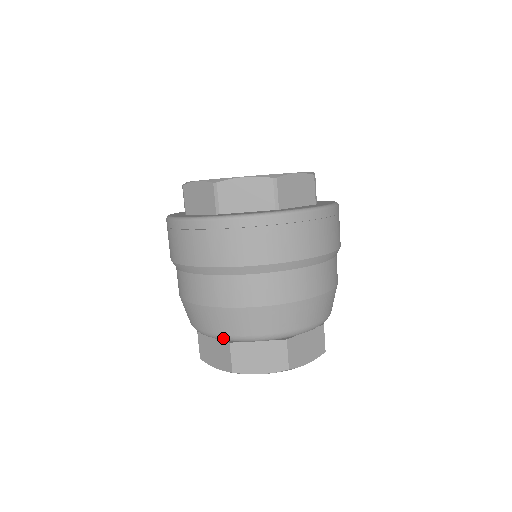
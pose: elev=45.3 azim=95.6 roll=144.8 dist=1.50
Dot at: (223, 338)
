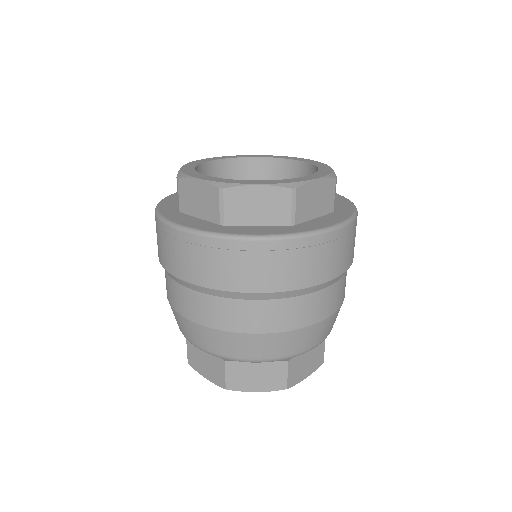
Dot at: (218, 356)
